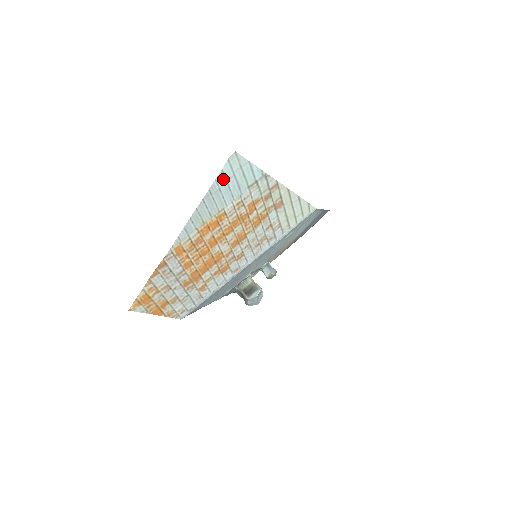
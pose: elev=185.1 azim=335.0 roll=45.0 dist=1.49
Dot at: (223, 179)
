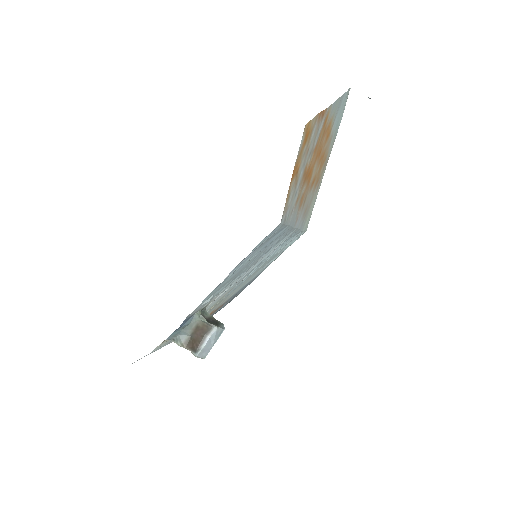
Dot at: (344, 100)
